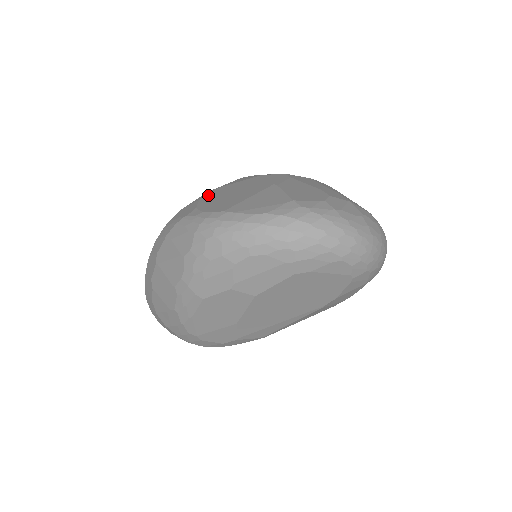
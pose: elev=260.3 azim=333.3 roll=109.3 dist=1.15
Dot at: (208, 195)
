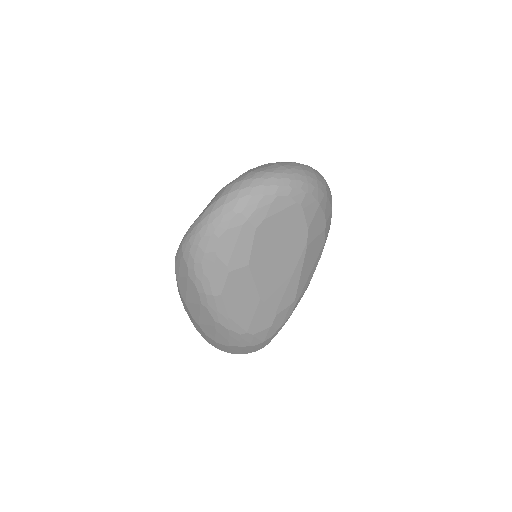
Dot at: occluded
